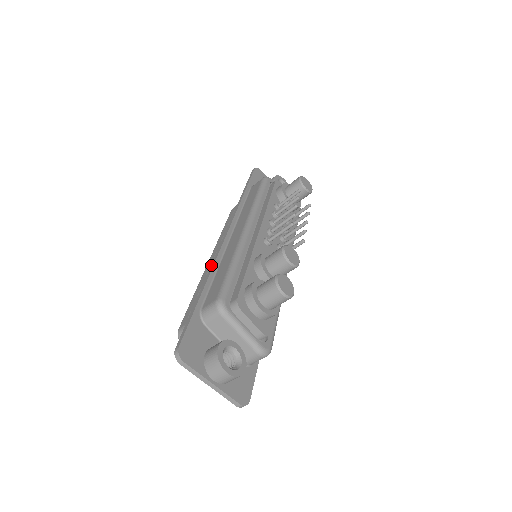
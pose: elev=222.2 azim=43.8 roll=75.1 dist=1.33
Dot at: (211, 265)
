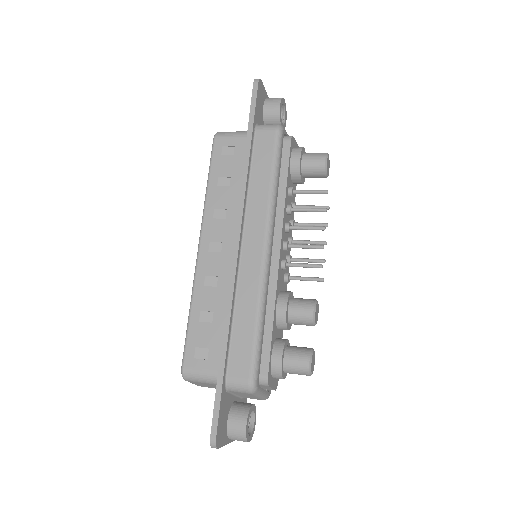
Dot at: (227, 303)
